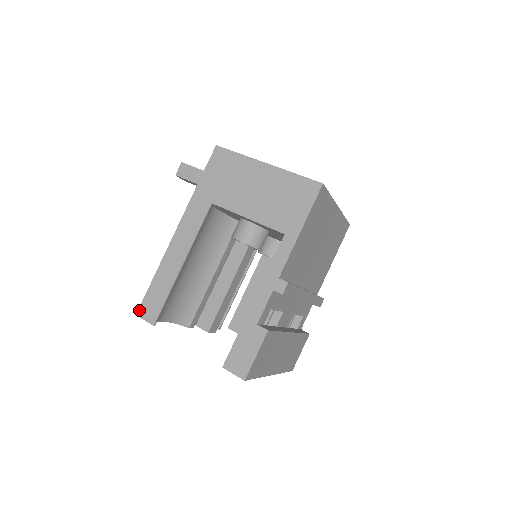
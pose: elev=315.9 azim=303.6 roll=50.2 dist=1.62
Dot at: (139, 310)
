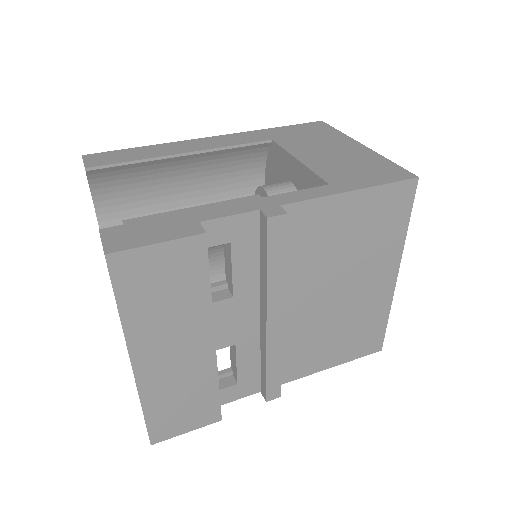
Dot at: (91, 154)
